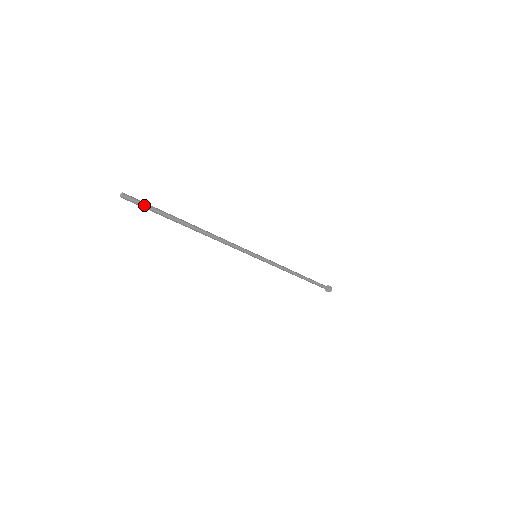
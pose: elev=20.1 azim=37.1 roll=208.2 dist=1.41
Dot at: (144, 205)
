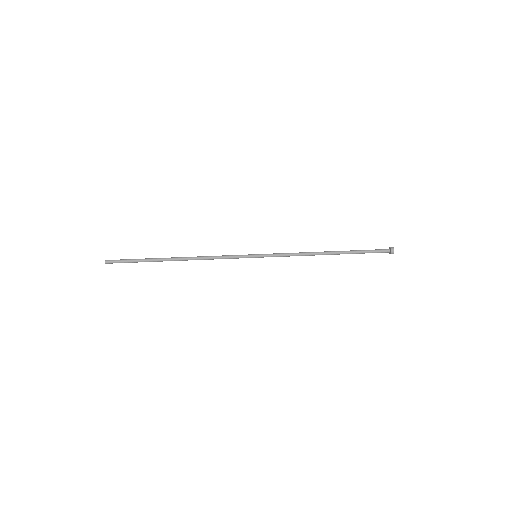
Dot at: occluded
